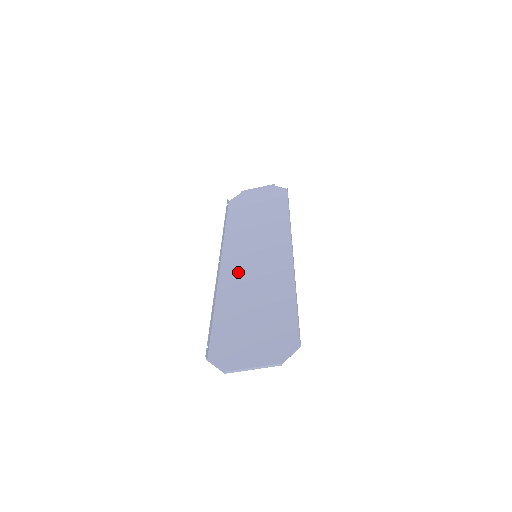
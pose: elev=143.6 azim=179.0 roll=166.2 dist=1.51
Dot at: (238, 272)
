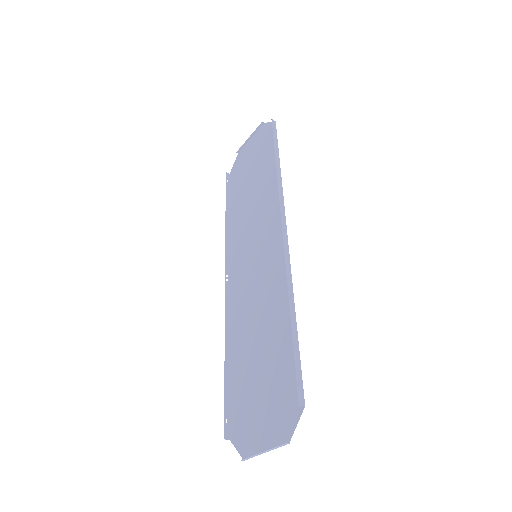
Dot at: (243, 290)
